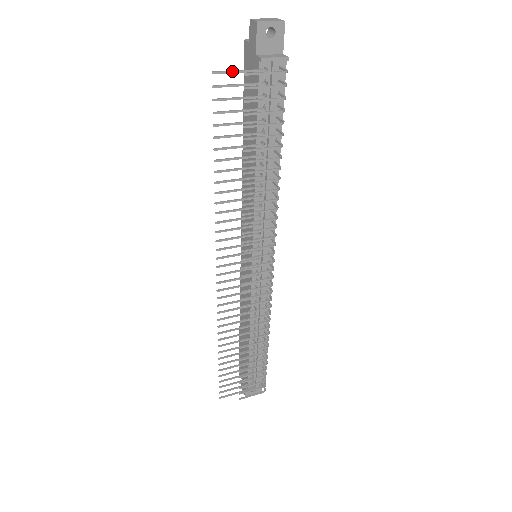
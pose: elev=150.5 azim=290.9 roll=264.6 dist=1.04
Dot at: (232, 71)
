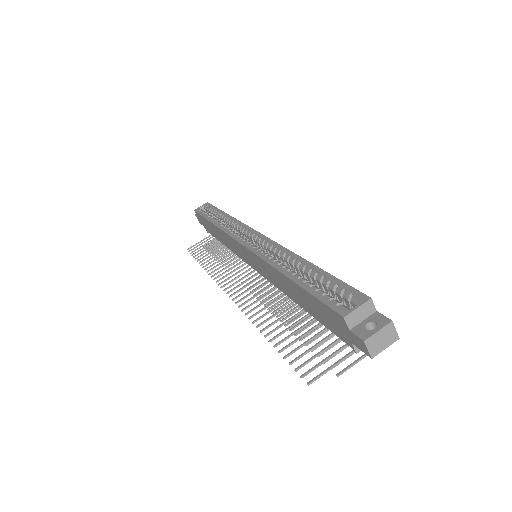
Dot at: (325, 373)
